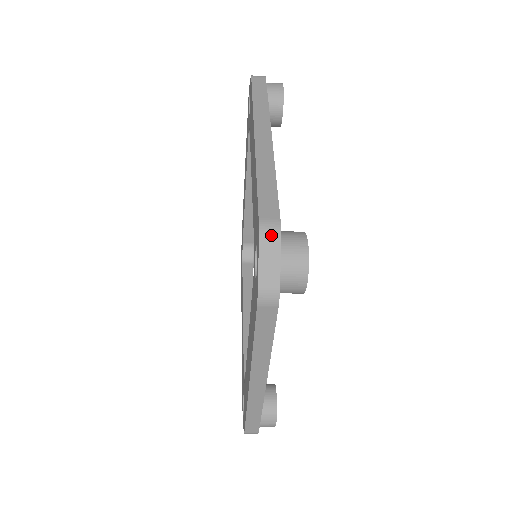
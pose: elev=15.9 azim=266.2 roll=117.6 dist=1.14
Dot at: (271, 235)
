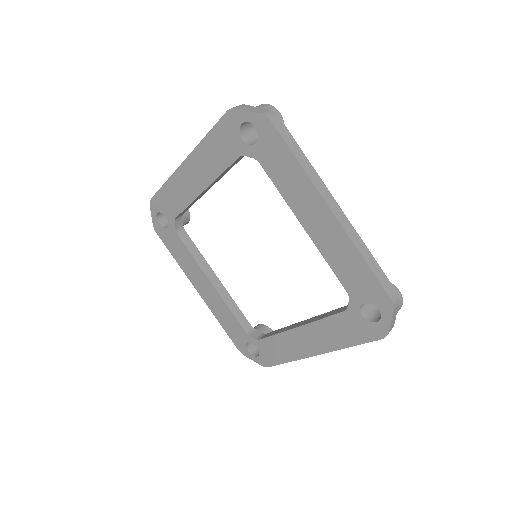
Dot at: (397, 304)
